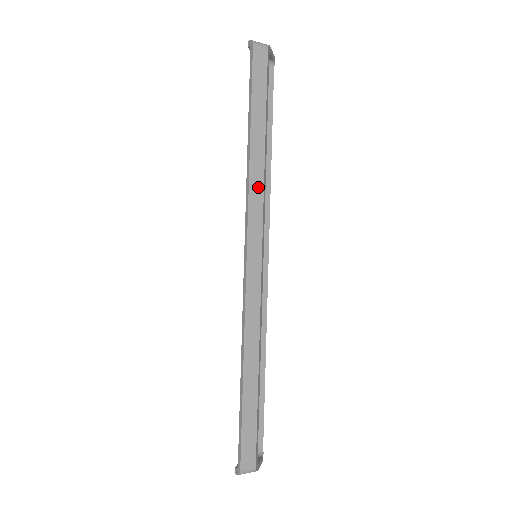
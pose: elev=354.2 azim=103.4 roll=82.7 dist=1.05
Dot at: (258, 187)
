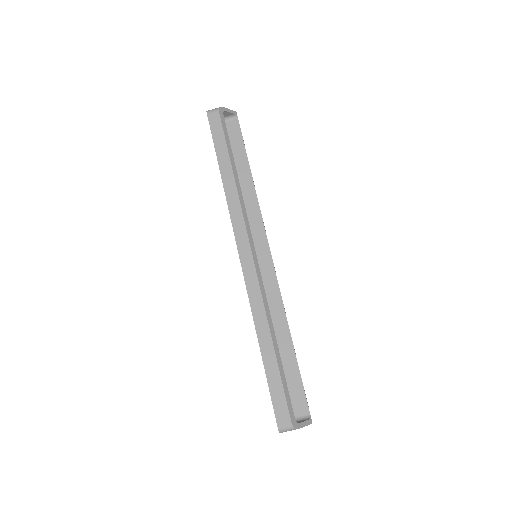
Dot at: (236, 205)
